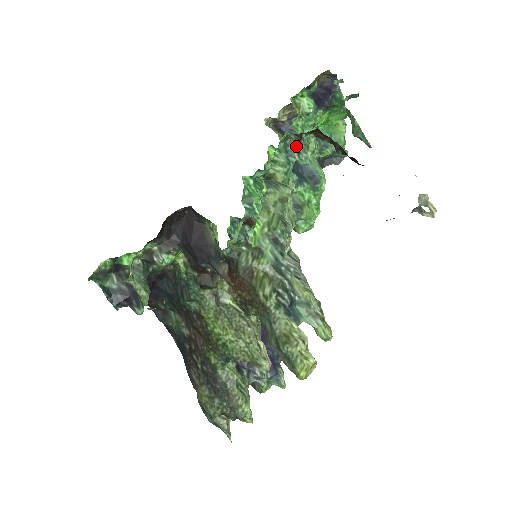
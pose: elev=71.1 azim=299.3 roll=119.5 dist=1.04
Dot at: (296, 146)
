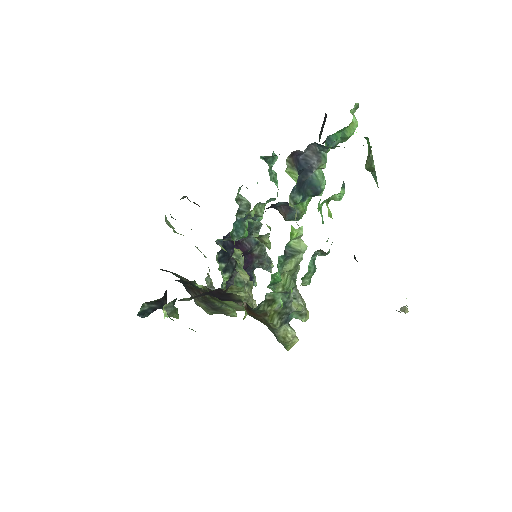
Dot at: (322, 252)
